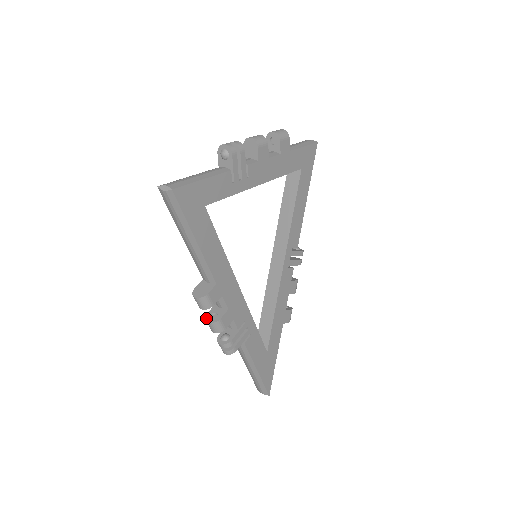
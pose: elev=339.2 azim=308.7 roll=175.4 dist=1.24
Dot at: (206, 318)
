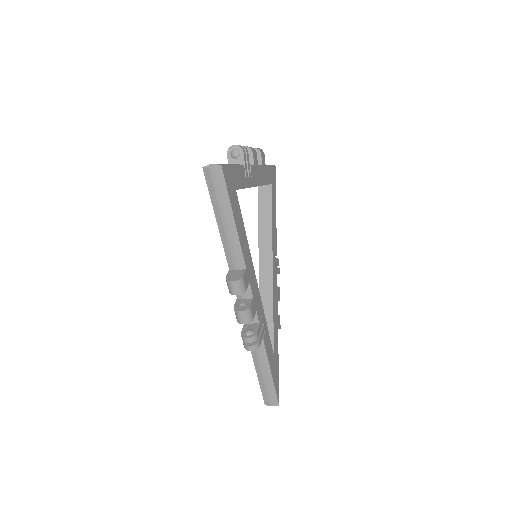
Dot at: (235, 309)
